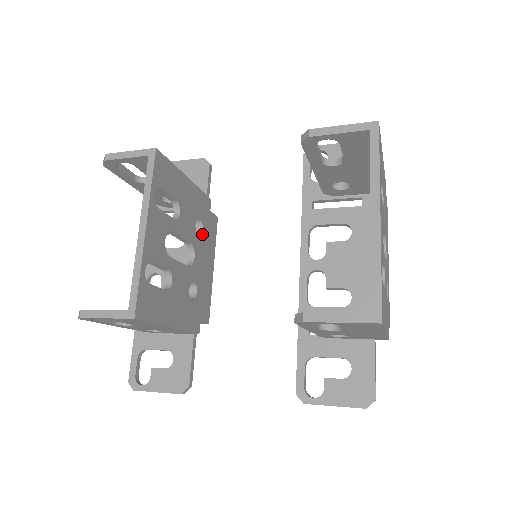
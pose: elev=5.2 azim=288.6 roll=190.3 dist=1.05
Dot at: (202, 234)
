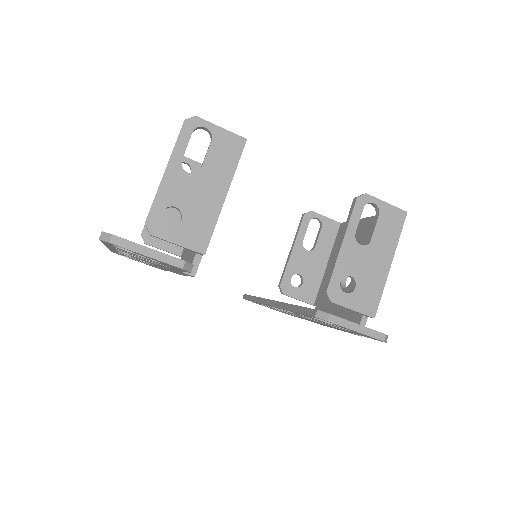
Dot at: occluded
